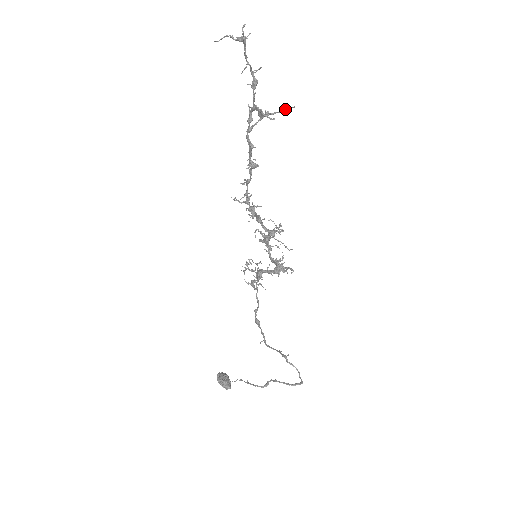
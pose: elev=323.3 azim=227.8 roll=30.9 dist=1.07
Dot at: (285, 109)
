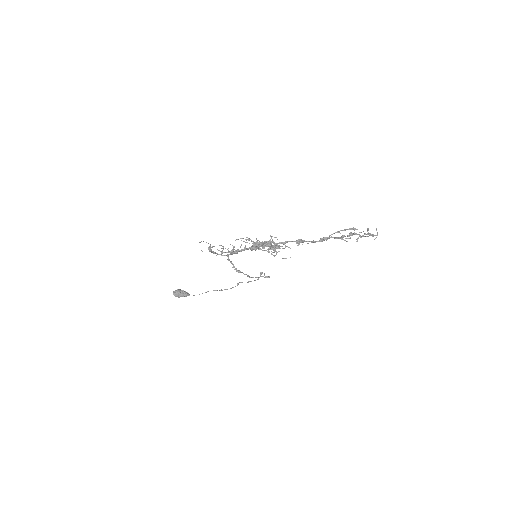
Dot at: occluded
